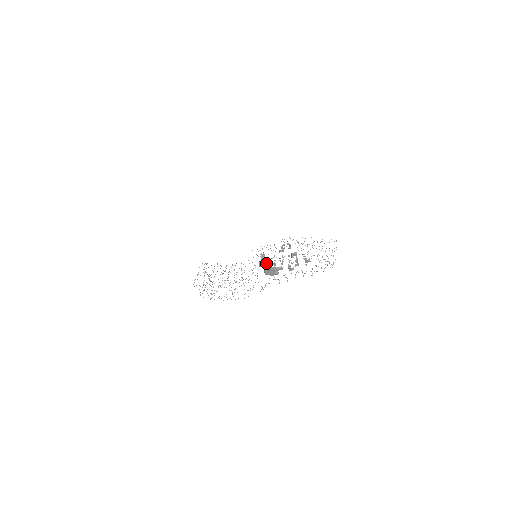
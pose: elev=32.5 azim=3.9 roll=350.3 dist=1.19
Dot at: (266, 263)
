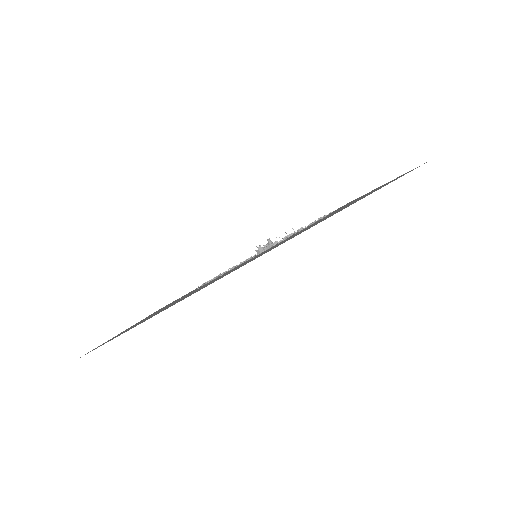
Dot at: occluded
